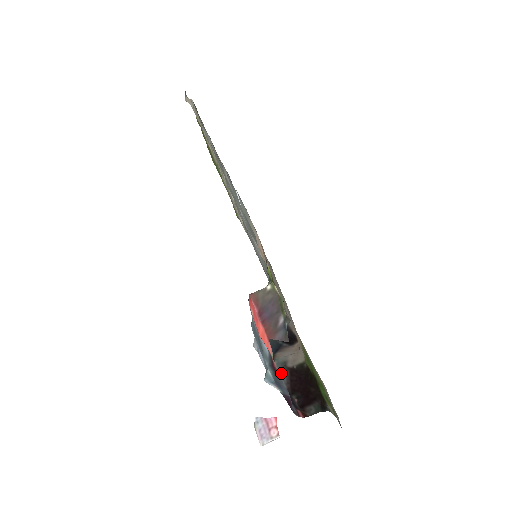
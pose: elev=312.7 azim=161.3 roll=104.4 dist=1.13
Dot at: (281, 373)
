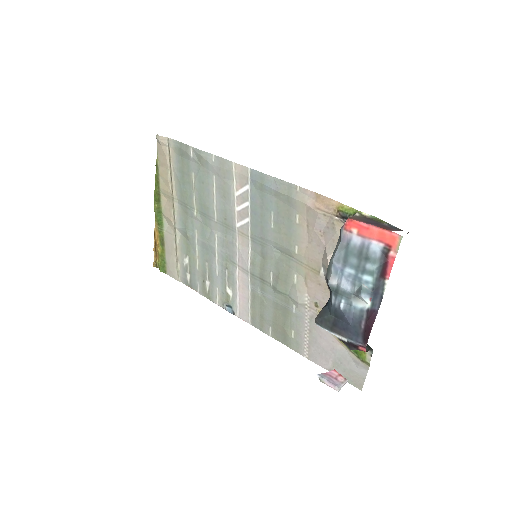
Dot at: (327, 329)
